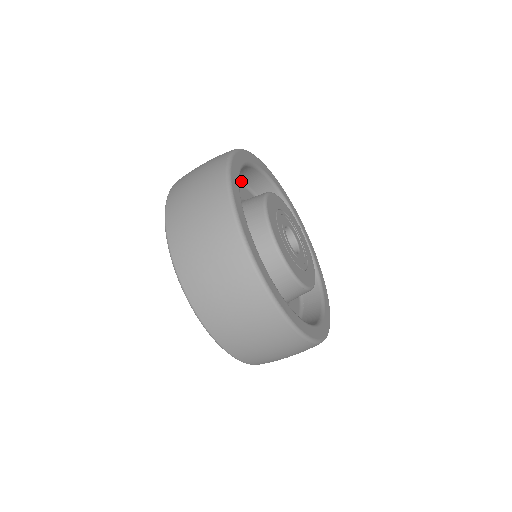
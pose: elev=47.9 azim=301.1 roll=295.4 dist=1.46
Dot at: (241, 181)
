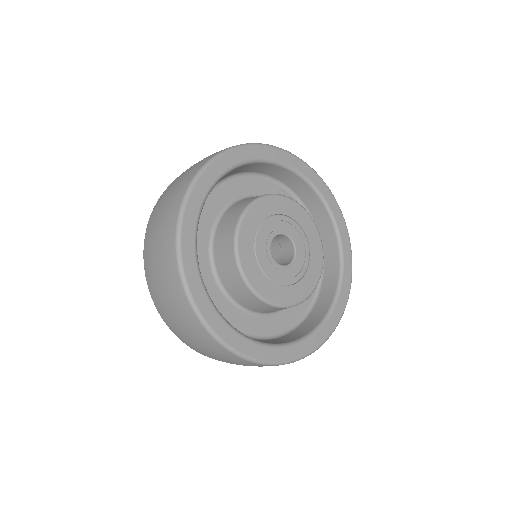
Dot at: occluded
